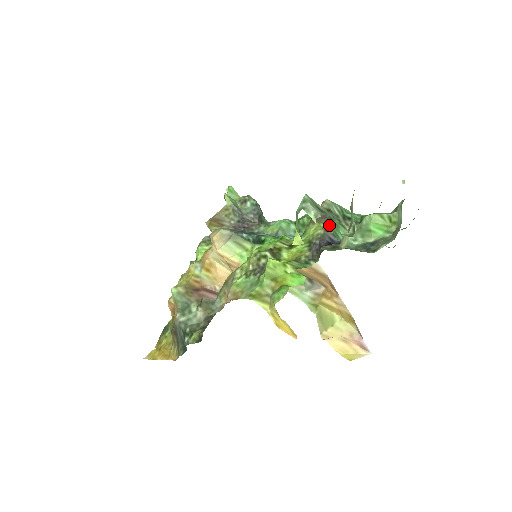
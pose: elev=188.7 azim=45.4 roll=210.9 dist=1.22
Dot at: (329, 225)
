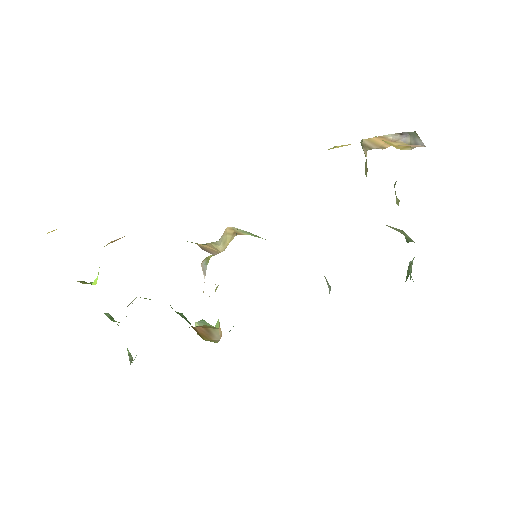
Dot at: occluded
